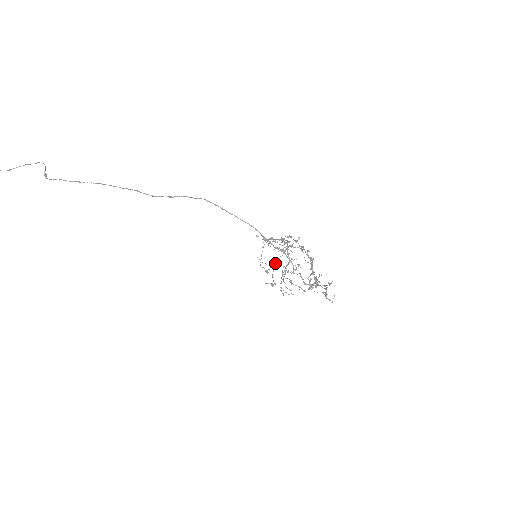
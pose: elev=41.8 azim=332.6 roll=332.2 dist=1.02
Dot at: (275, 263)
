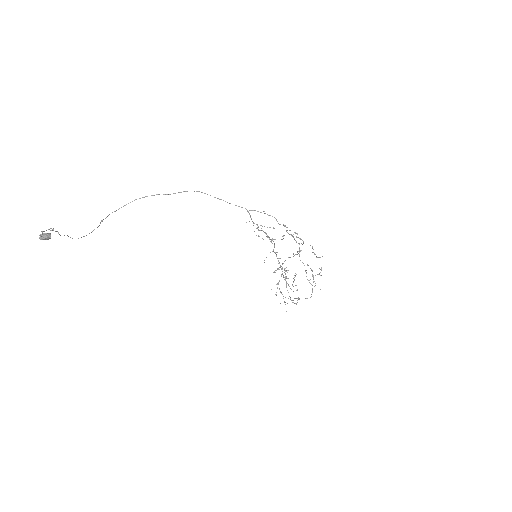
Dot at: (278, 283)
